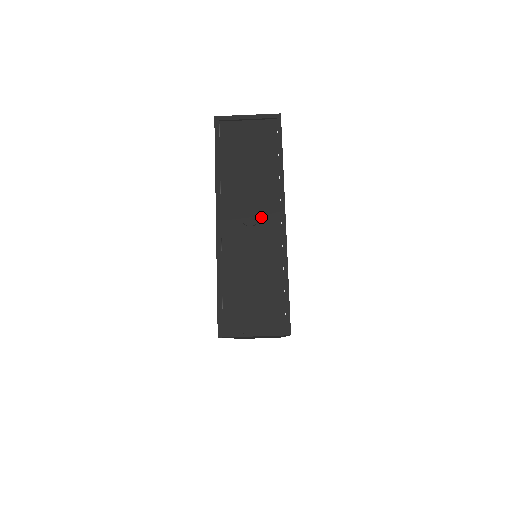
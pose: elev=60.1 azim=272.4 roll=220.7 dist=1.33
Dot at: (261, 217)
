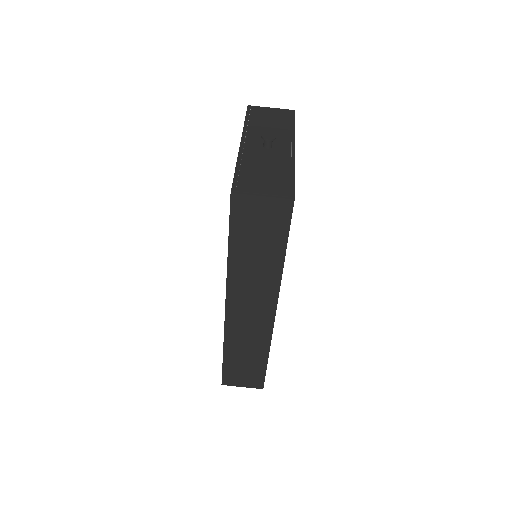
Dot at: (276, 146)
